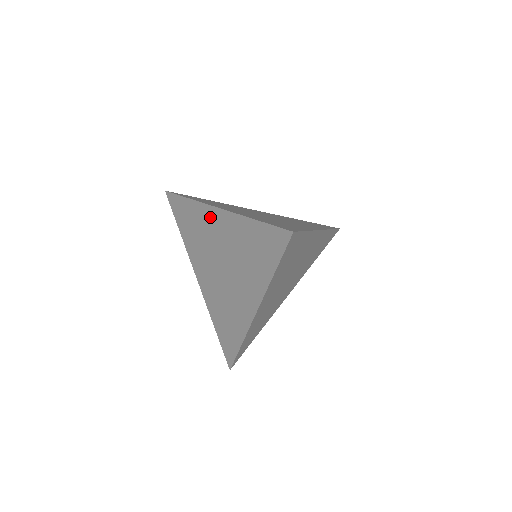
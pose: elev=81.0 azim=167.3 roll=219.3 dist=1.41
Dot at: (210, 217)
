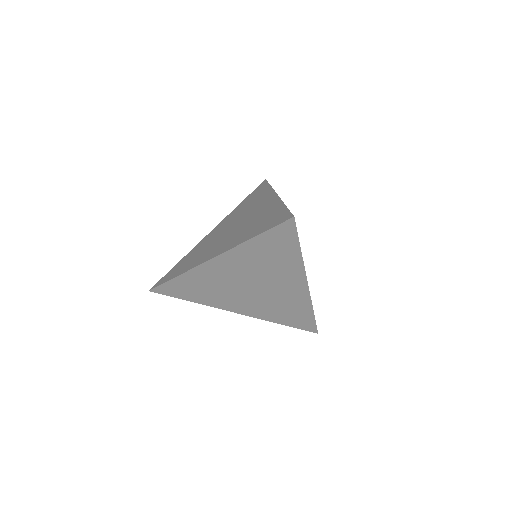
Dot at: (267, 198)
